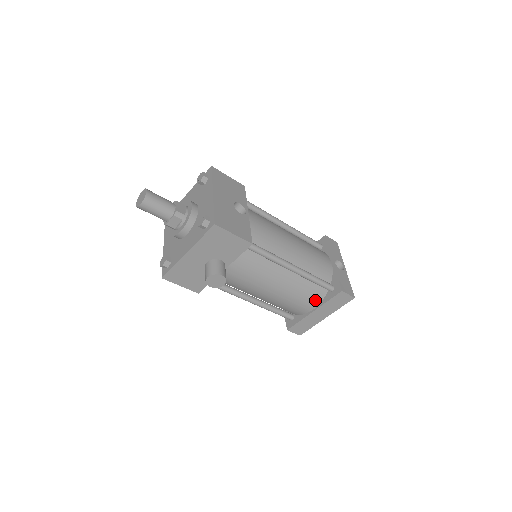
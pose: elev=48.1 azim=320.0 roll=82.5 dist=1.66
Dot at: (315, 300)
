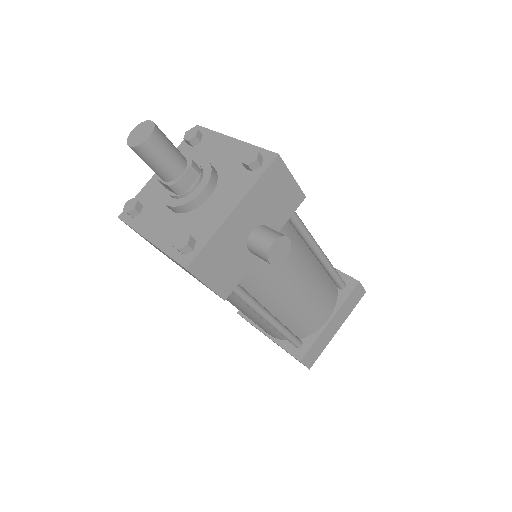
Dot at: (331, 303)
